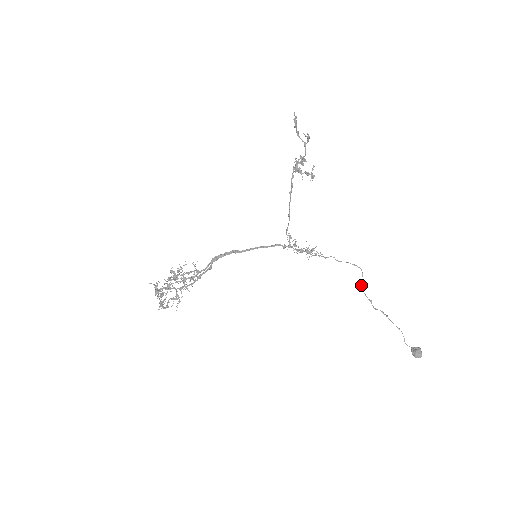
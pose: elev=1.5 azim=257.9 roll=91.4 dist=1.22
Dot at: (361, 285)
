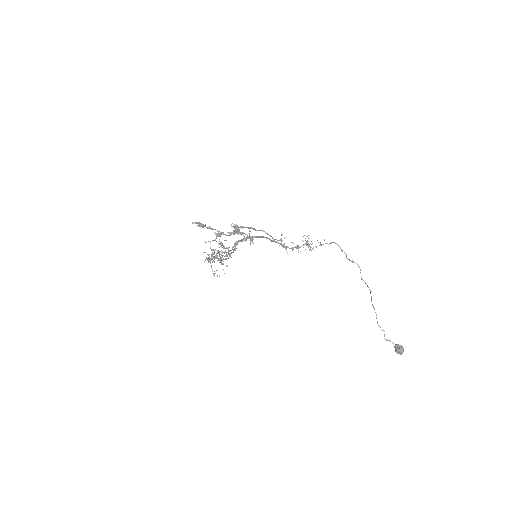
Dot at: (361, 277)
